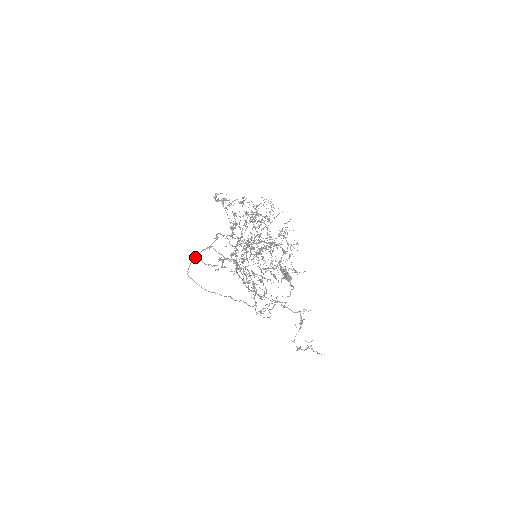
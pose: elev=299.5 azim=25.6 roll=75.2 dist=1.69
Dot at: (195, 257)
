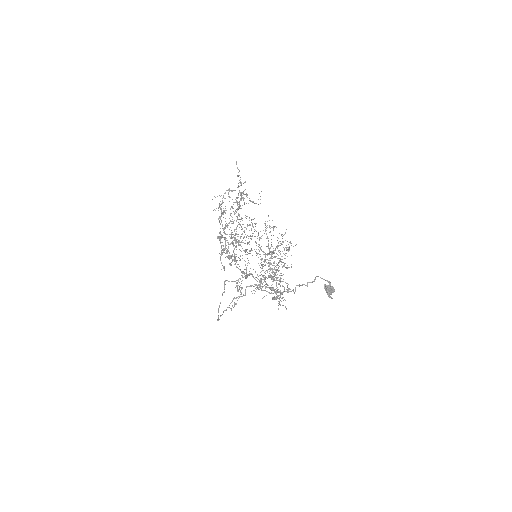
Dot at: (220, 303)
